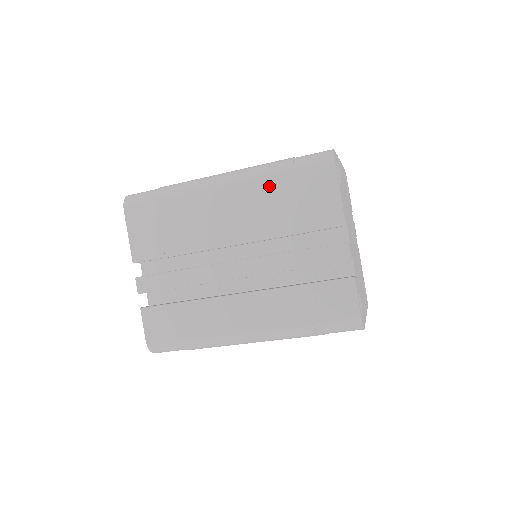
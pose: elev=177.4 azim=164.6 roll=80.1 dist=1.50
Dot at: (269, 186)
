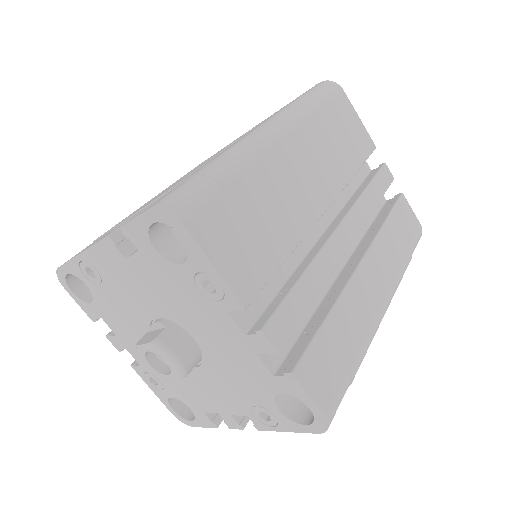
Dot at: (318, 125)
